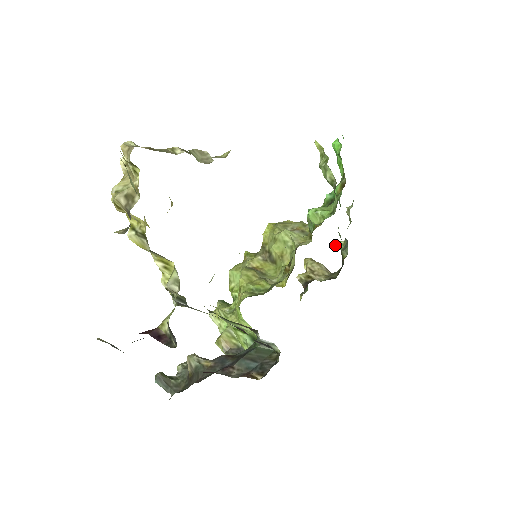
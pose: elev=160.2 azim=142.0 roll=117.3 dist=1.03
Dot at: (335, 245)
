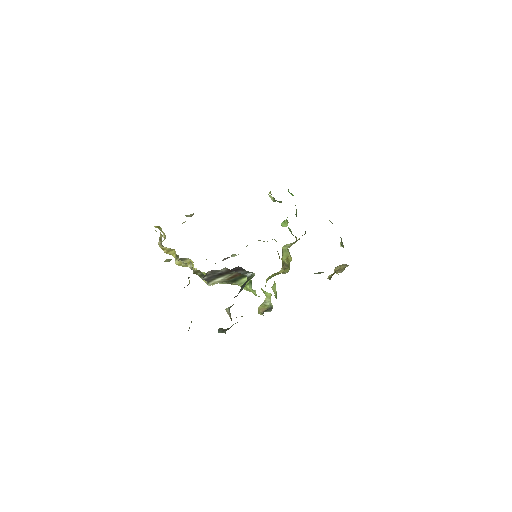
Dot at: (340, 246)
